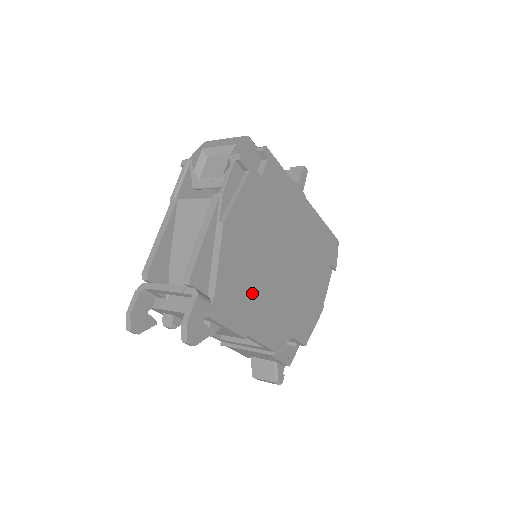
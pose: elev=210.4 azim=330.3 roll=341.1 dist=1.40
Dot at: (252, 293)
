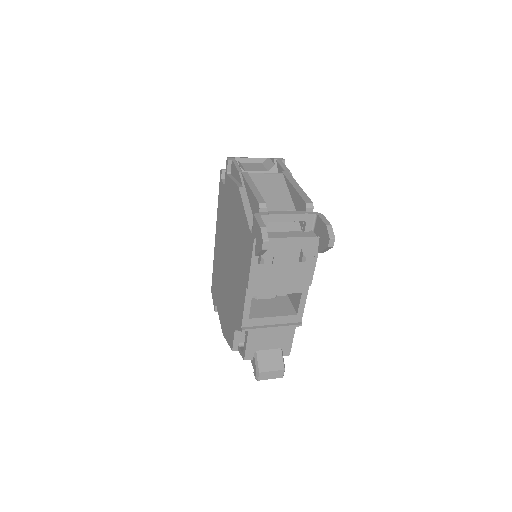
Dot at: occluded
